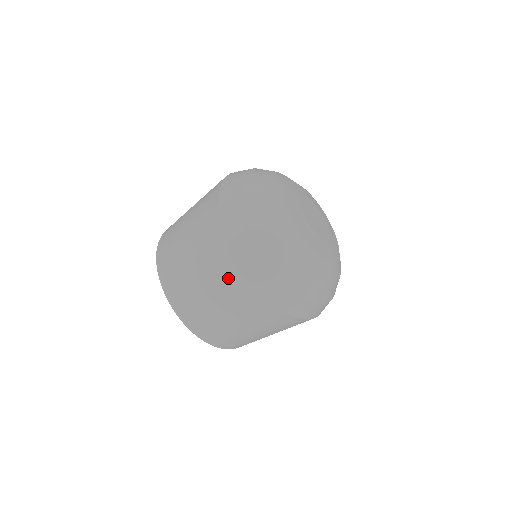
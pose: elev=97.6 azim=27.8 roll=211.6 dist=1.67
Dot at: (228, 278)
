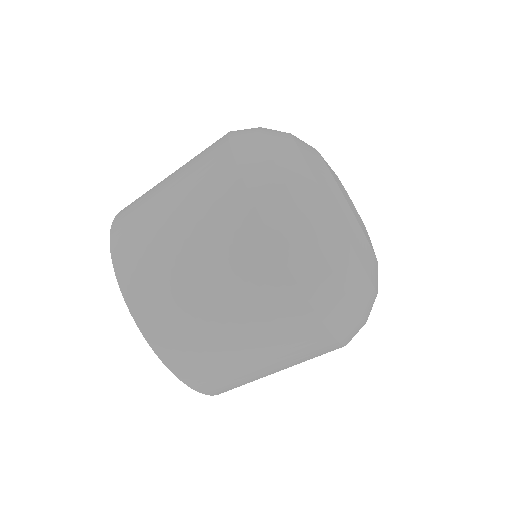
Dot at: (293, 339)
